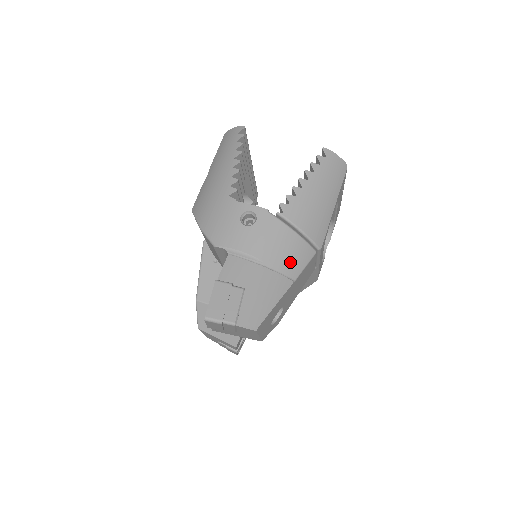
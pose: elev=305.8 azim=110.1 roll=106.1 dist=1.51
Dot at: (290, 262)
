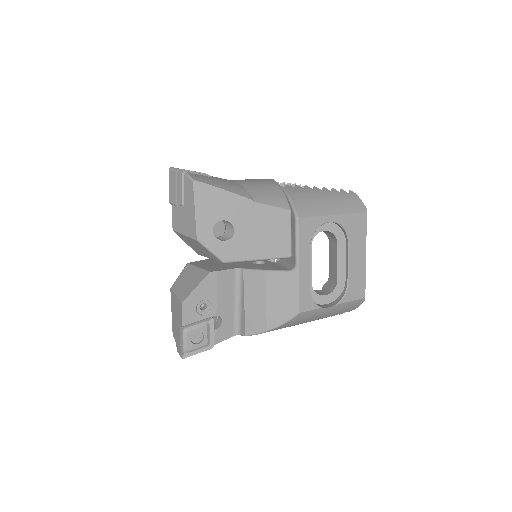
Dot at: (262, 194)
